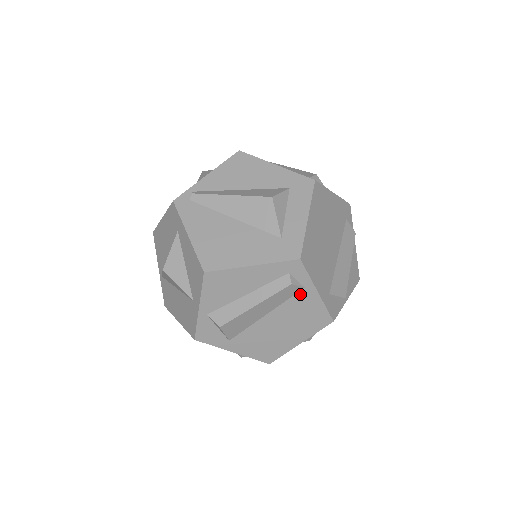
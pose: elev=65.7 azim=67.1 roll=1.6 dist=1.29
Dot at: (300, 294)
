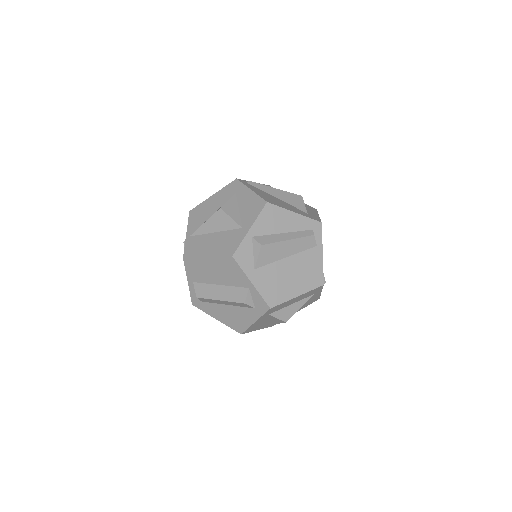
Dot at: (313, 250)
